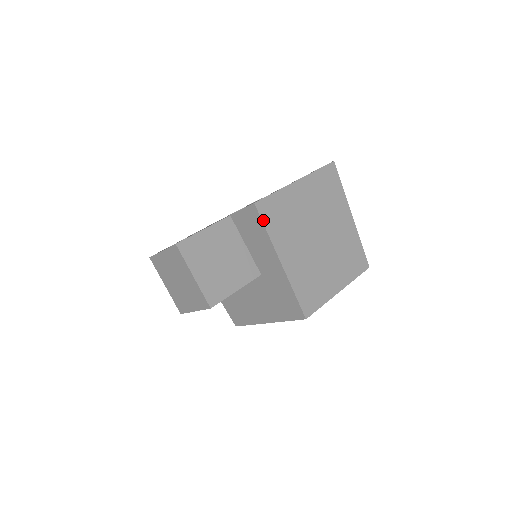
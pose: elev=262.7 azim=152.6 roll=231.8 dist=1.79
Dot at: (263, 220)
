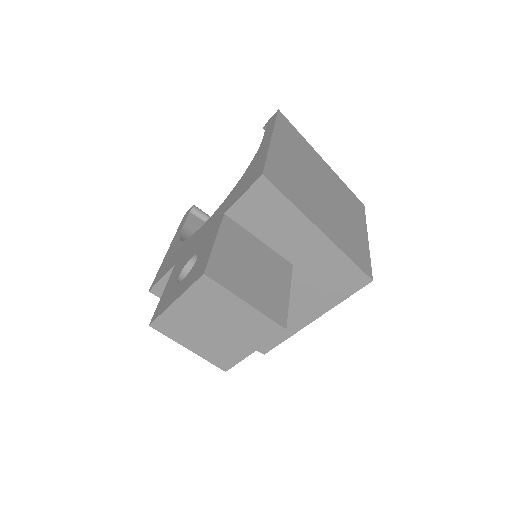
Dot at: (280, 191)
